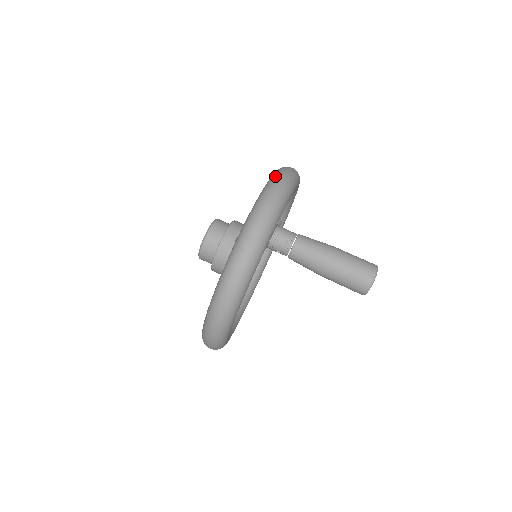
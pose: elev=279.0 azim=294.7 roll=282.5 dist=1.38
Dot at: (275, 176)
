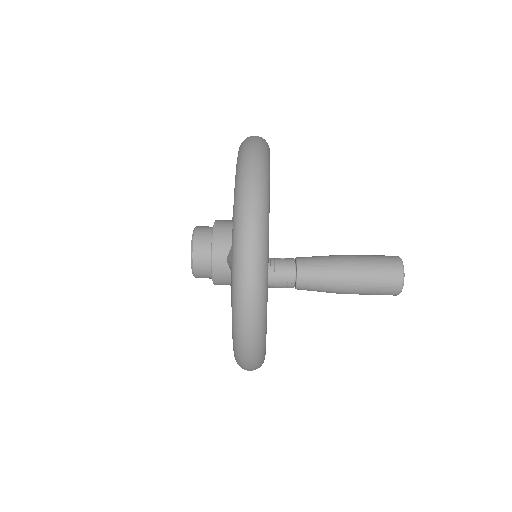
Dot at: (239, 204)
